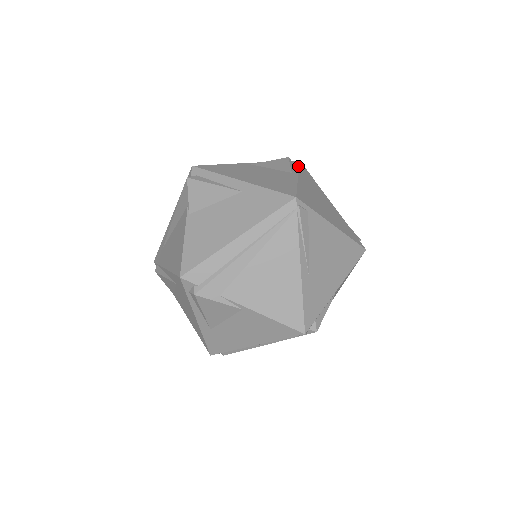
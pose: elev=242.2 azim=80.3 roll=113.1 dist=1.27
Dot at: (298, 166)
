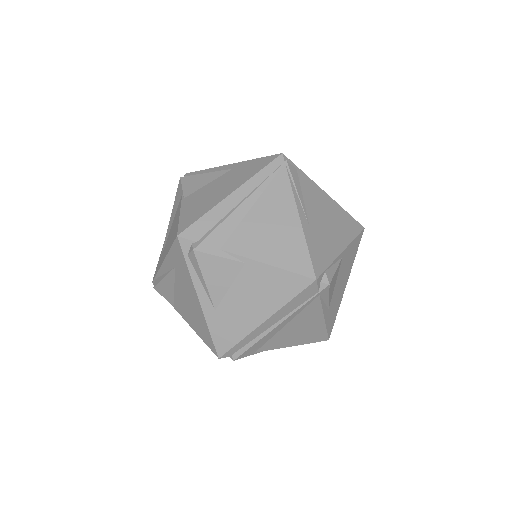
Dot at: occluded
